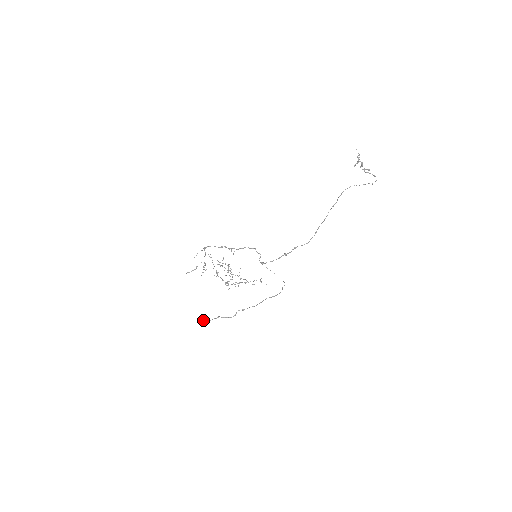
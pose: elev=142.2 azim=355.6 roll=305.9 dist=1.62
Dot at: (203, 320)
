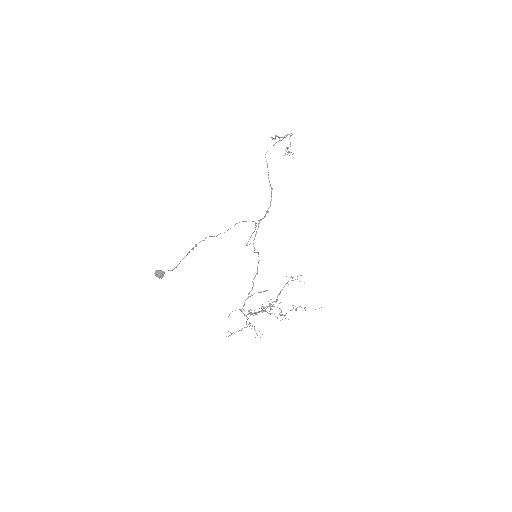
Dot at: (155, 272)
